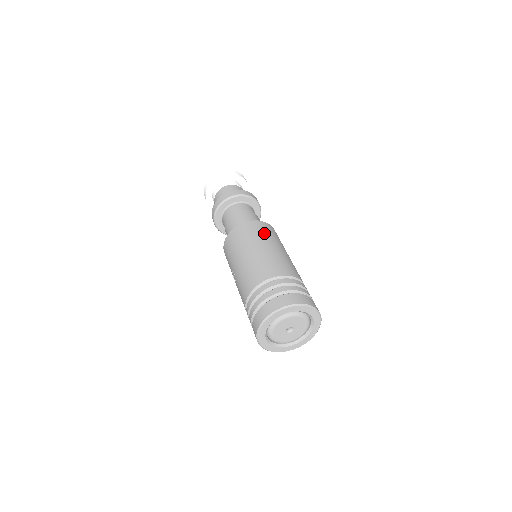
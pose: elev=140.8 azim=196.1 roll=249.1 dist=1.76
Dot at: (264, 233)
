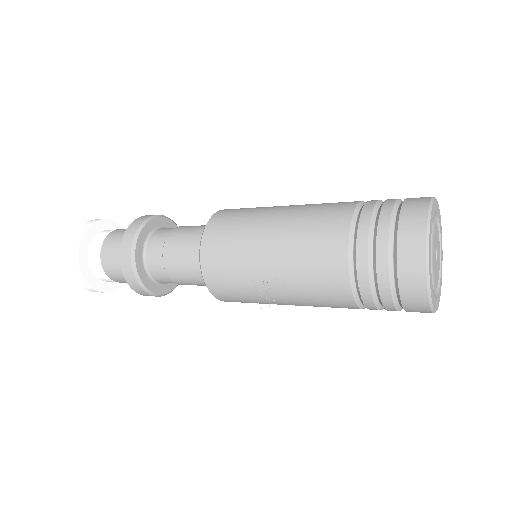
Dot at: (252, 208)
